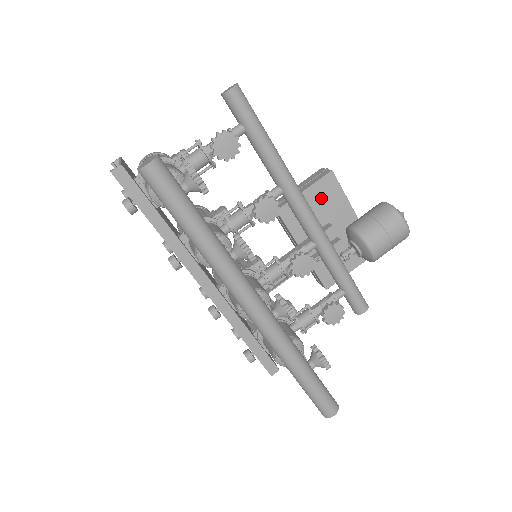
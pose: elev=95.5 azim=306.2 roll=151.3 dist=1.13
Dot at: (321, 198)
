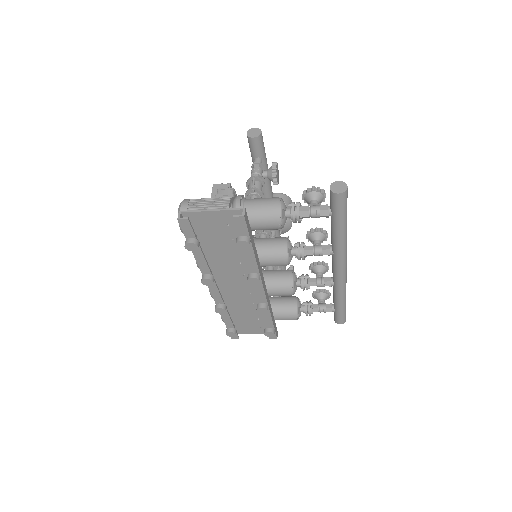
Dot at: occluded
